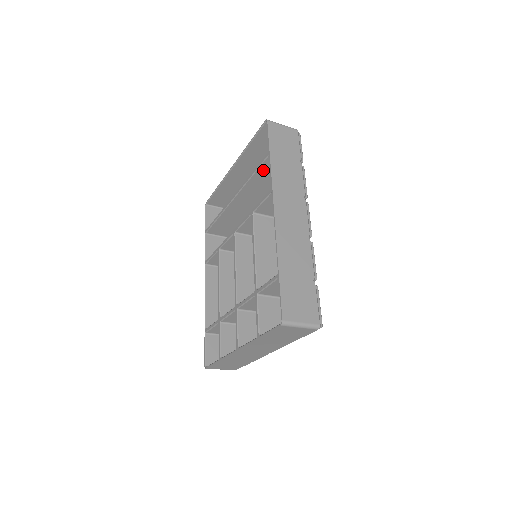
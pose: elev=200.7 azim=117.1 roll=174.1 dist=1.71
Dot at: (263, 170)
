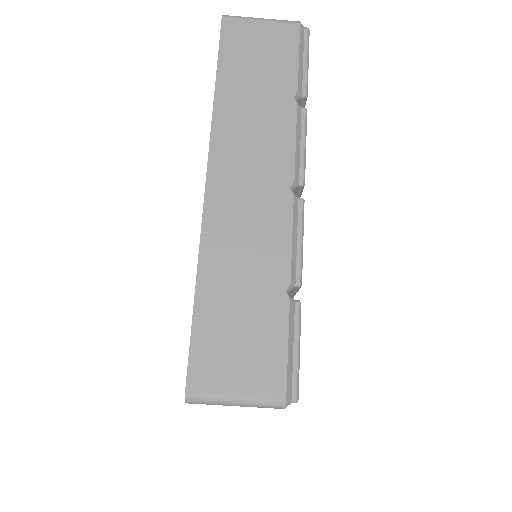
Dot at: occluded
